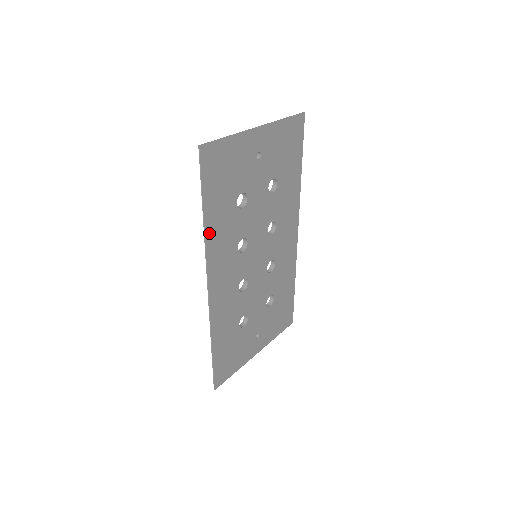
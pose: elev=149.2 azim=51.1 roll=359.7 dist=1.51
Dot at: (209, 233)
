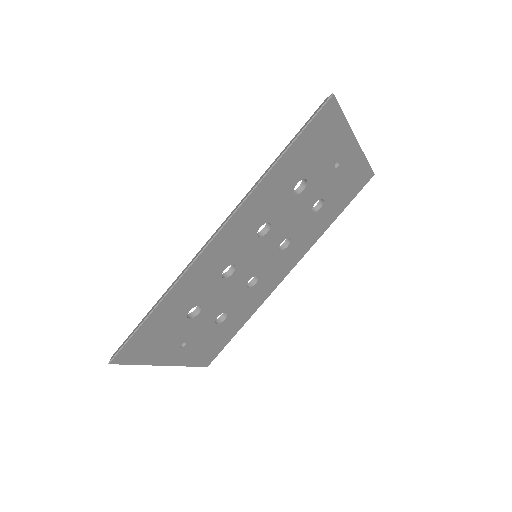
Dot at: (266, 181)
